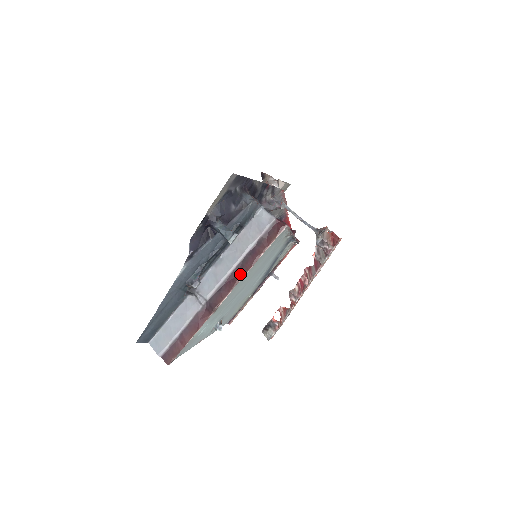
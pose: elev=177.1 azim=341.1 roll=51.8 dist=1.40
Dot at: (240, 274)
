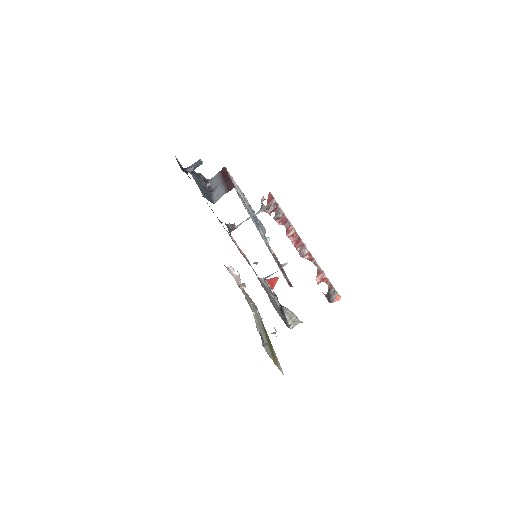
Dot at: (225, 174)
